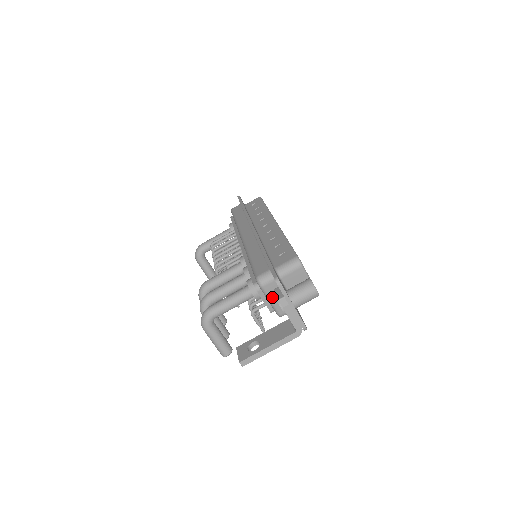
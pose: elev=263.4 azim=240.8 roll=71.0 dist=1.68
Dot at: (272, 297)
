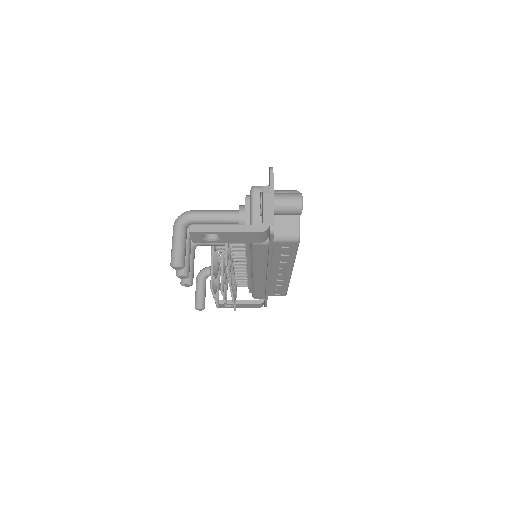
Dot at: (256, 208)
